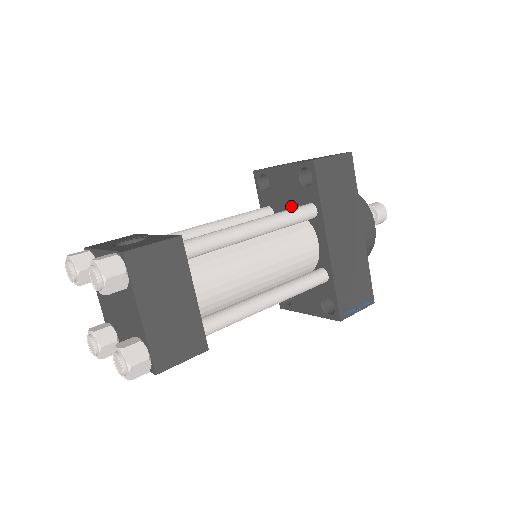
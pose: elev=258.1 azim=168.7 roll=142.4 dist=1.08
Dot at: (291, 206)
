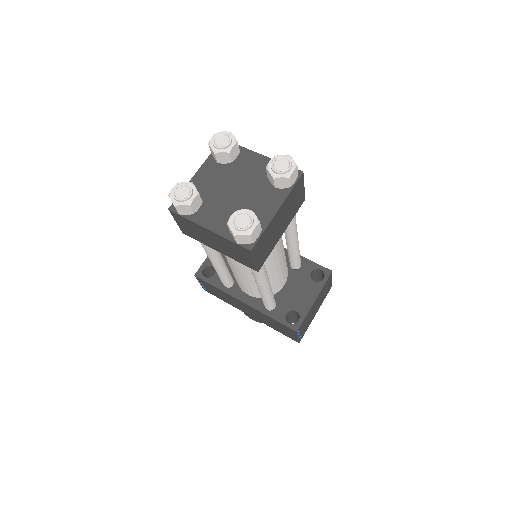
Dot at: occluded
